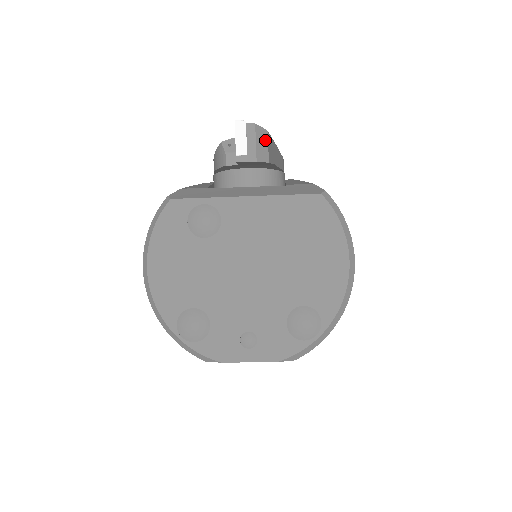
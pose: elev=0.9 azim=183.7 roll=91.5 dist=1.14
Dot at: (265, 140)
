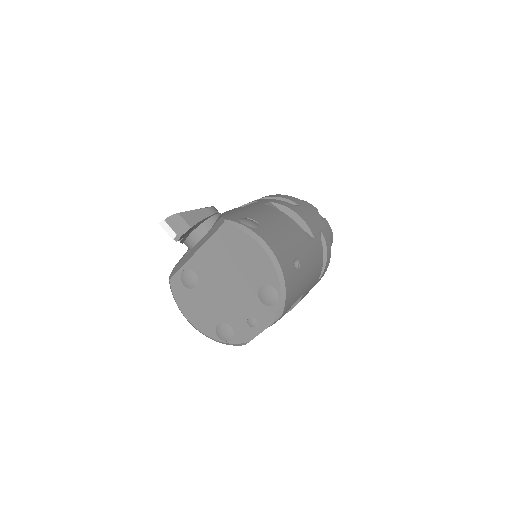
Dot at: (180, 219)
